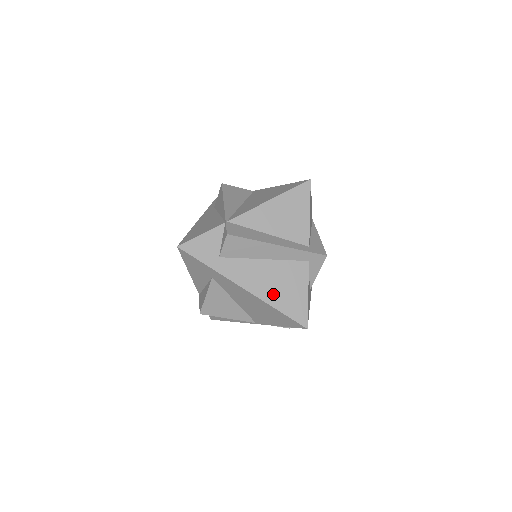
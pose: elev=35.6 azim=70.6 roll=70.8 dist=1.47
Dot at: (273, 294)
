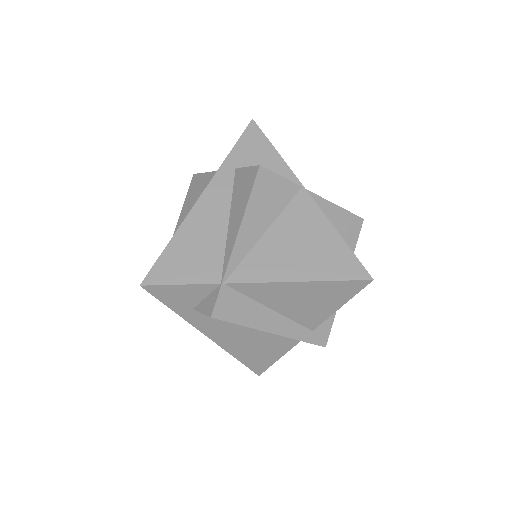
Dot at: (240, 349)
